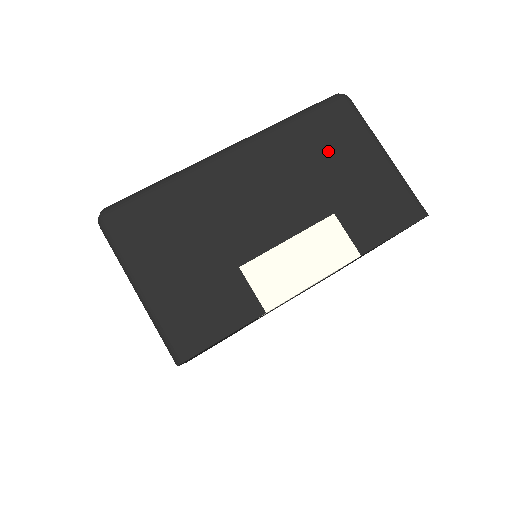
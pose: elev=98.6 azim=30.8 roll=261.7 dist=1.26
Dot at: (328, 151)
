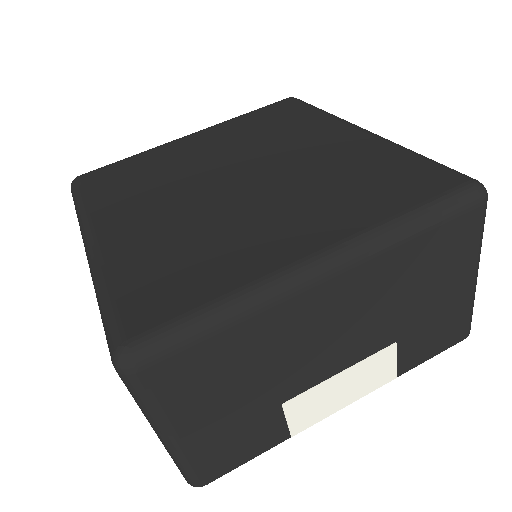
Dot at: (429, 273)
